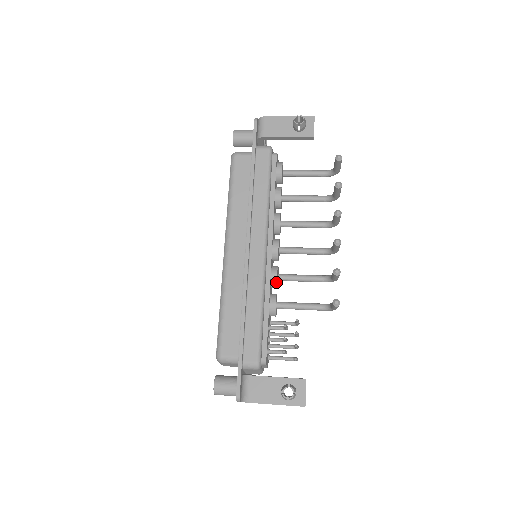
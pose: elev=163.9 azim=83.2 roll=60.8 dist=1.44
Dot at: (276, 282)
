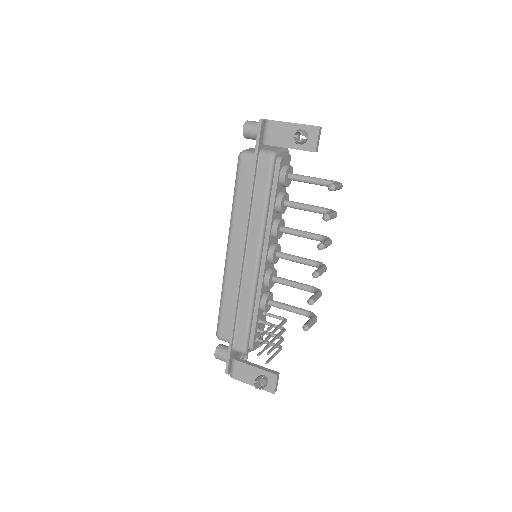
Dot at: (268, 286)
